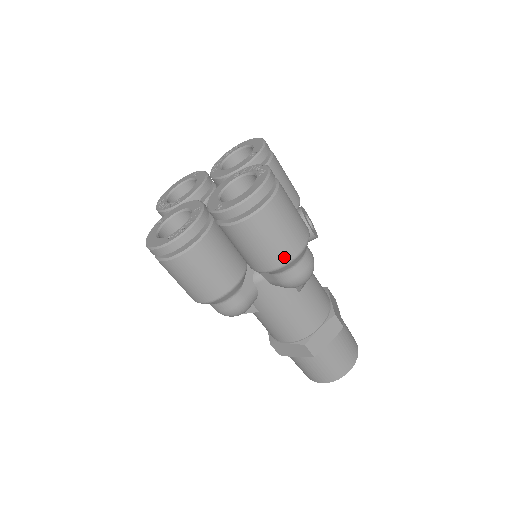
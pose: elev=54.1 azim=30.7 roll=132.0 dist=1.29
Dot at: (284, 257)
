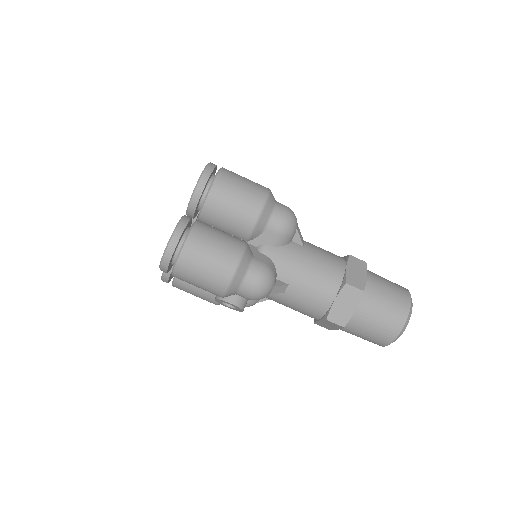
Dot at: (259, 198)
